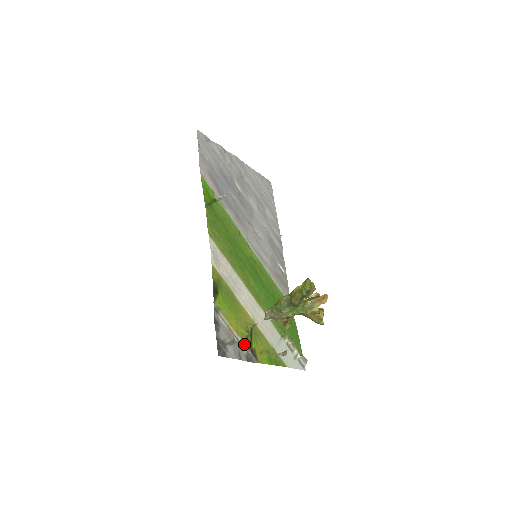
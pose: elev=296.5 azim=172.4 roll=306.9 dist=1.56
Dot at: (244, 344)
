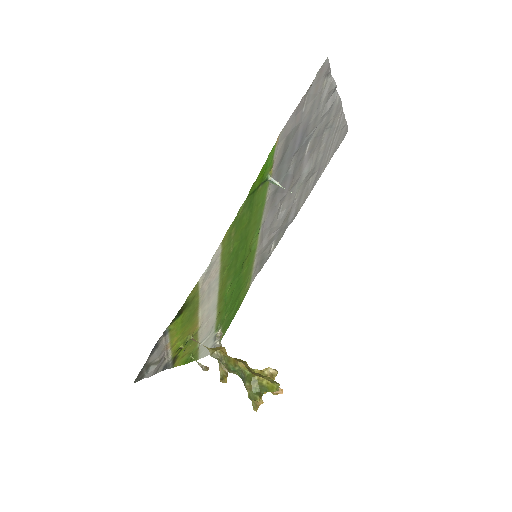
Dot at: (171, 356)
